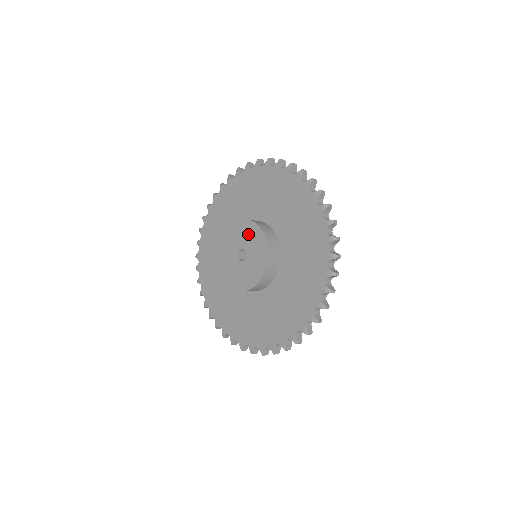
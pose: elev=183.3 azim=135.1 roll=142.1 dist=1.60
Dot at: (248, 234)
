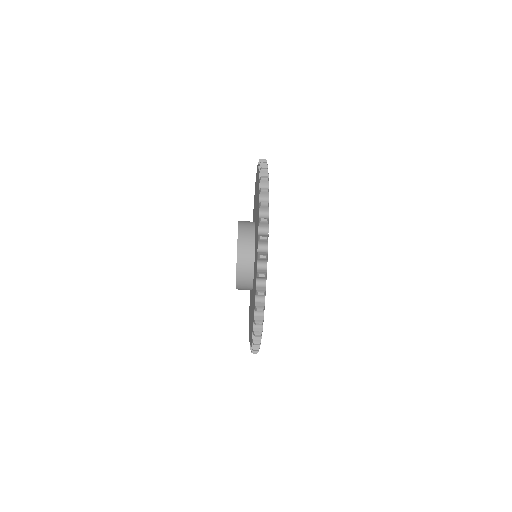
Dot at: occluded
